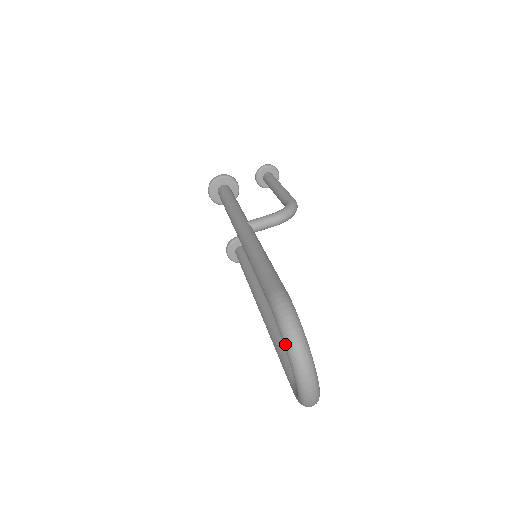
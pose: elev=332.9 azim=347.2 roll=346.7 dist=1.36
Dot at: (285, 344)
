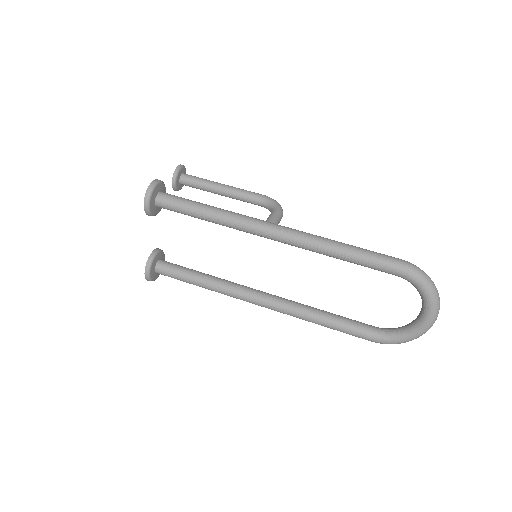
Dot at: (431, 294)
